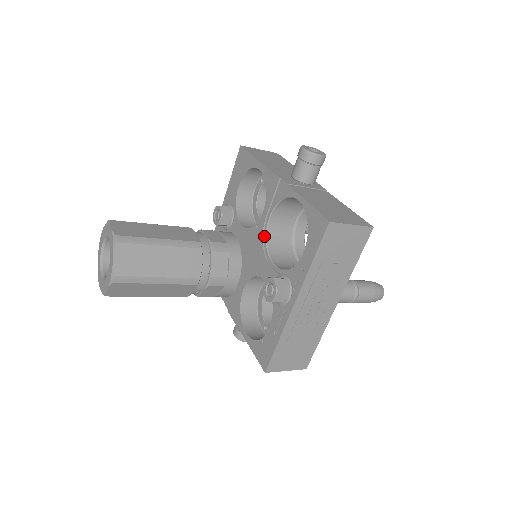
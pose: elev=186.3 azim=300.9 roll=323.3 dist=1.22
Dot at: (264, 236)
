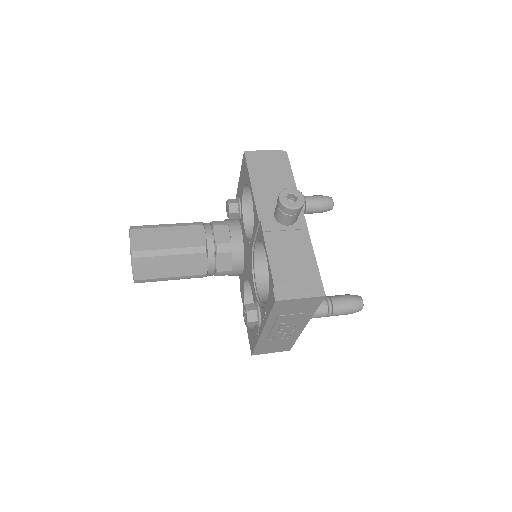
Dot at: (253, 256)
